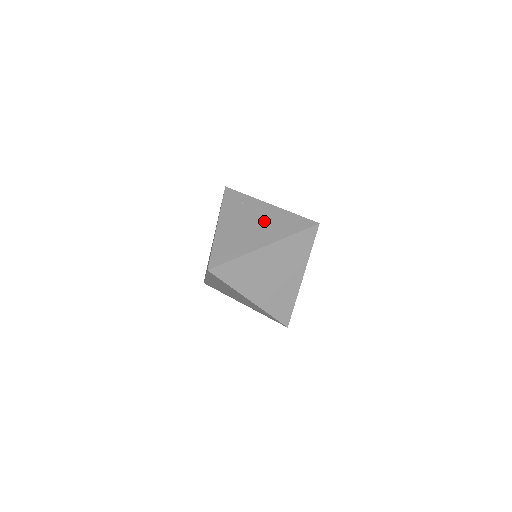
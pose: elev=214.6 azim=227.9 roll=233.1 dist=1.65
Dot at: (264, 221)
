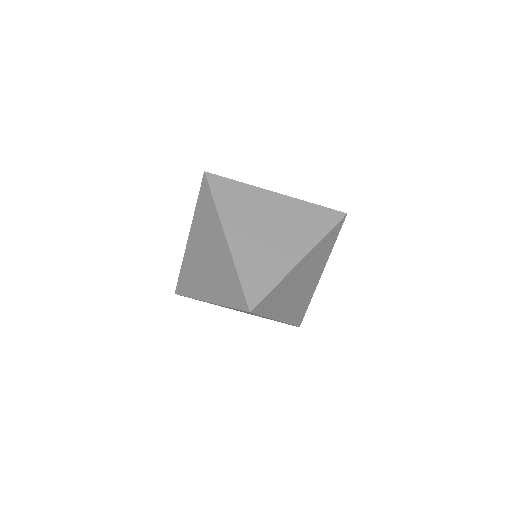
Dot at: (283, 221)
